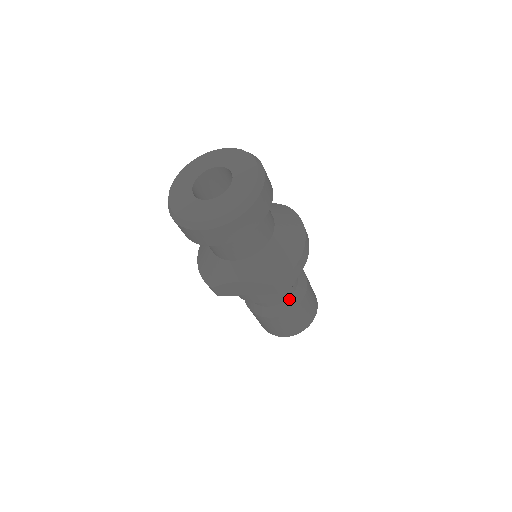
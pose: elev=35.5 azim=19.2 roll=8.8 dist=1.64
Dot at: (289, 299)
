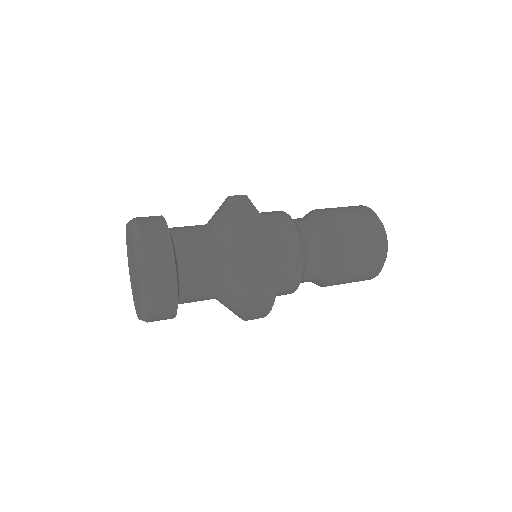
Dot at: (314, 281)
